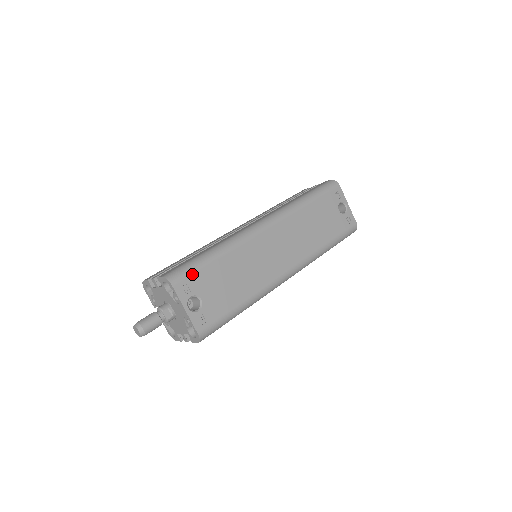
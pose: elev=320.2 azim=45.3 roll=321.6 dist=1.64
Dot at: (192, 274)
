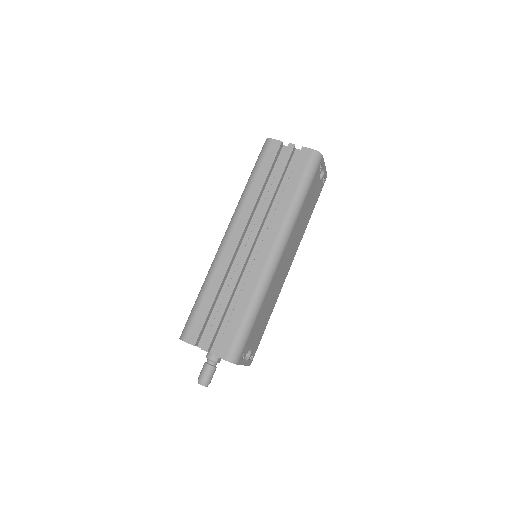
Dot at: (246, 344)
